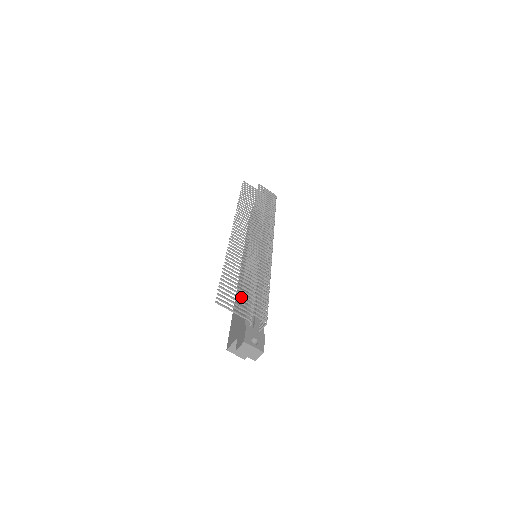
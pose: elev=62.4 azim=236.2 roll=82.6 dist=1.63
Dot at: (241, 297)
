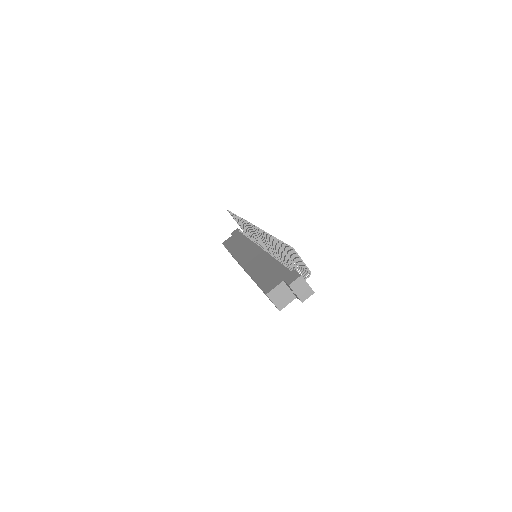
Dot at: (289, 245)
